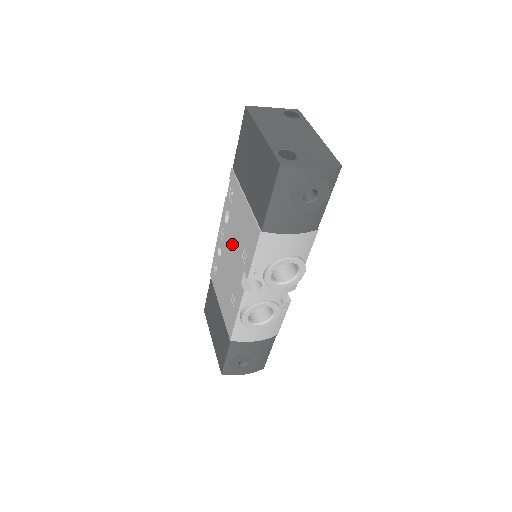
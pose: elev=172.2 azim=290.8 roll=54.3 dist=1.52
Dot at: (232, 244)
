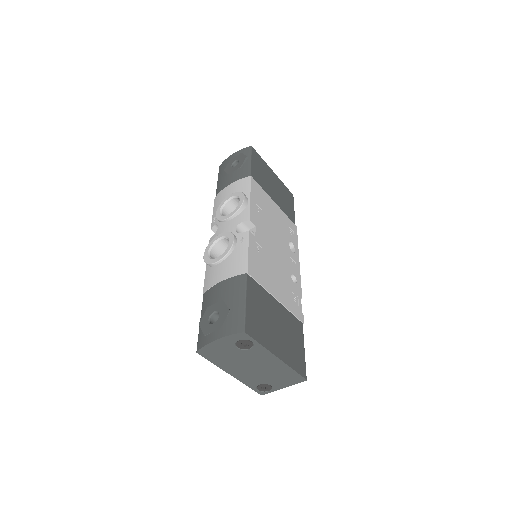
Dot at: occluded
